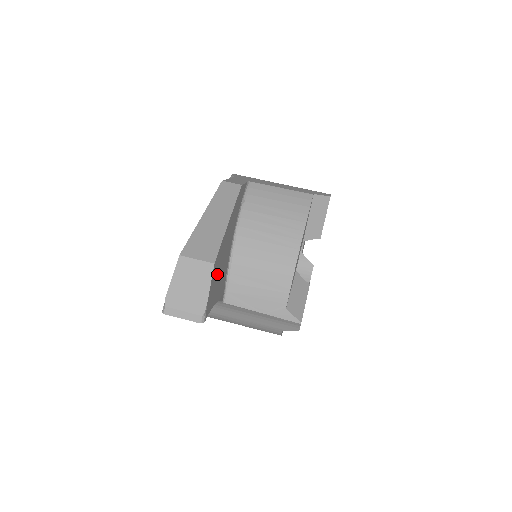
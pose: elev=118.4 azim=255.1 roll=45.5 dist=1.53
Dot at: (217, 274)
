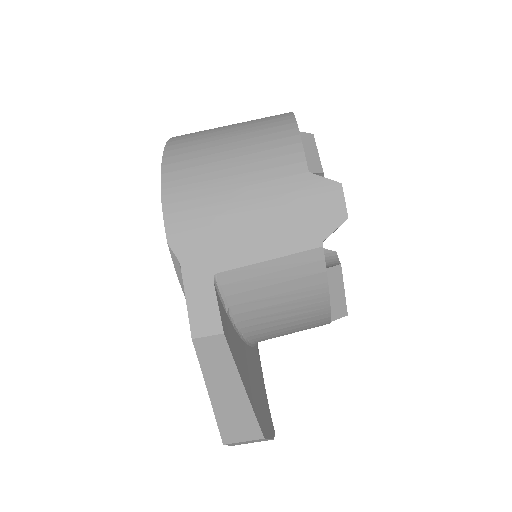
Dot at: (262, 408)
